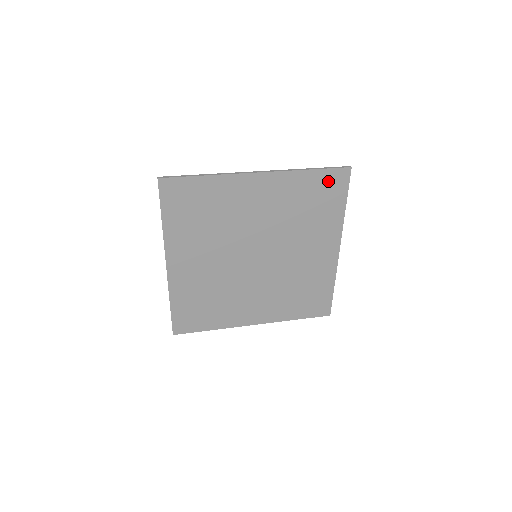
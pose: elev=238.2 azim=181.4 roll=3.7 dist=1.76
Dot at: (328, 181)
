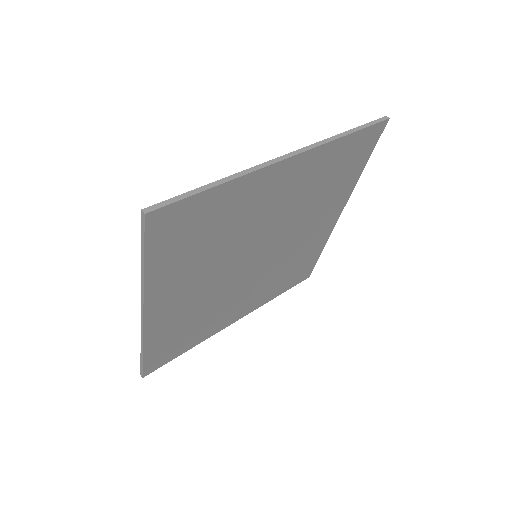
Dot at: (360, 143)
